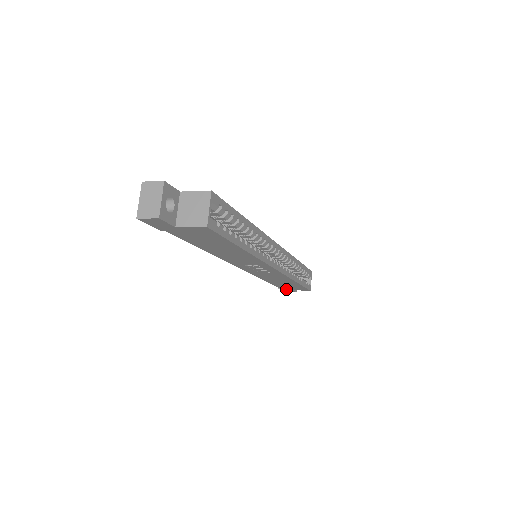
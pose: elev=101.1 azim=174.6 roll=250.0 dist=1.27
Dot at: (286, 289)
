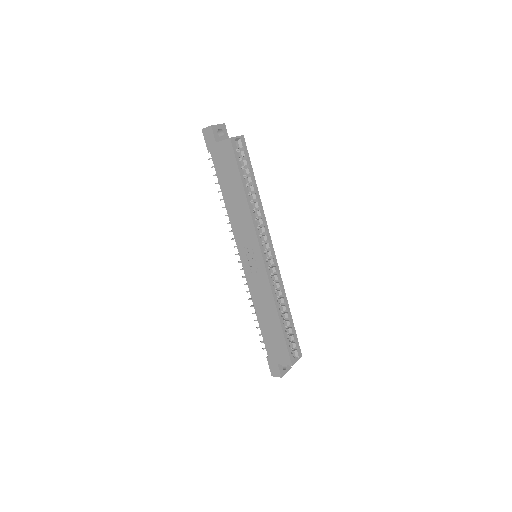
Dot at: (273, 361)
